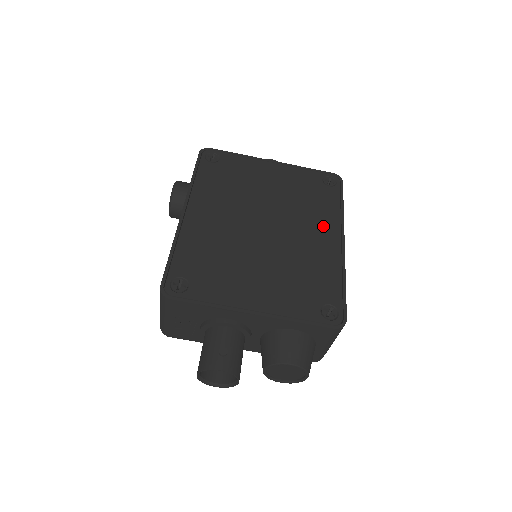
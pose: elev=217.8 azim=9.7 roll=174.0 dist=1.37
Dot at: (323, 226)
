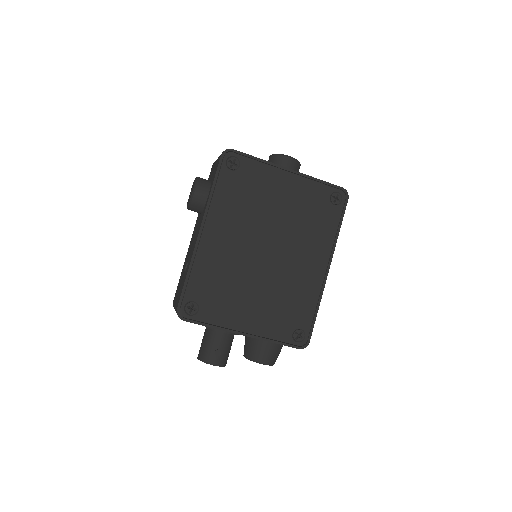
Dot at: (316, 252)
